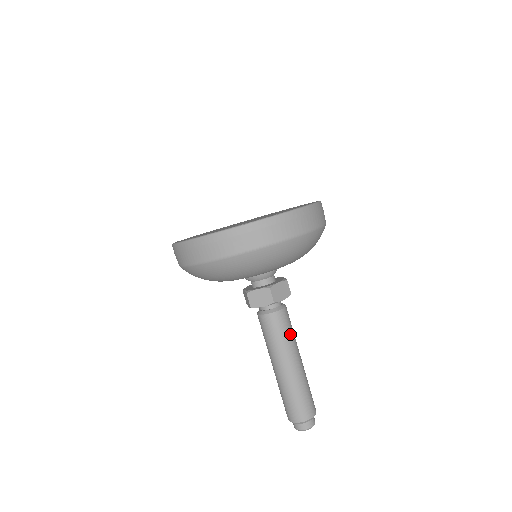
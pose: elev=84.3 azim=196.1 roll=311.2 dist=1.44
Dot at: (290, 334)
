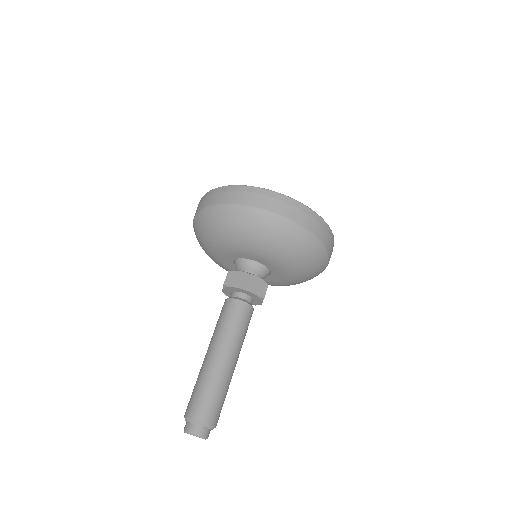
Dot at: (245, 335)
